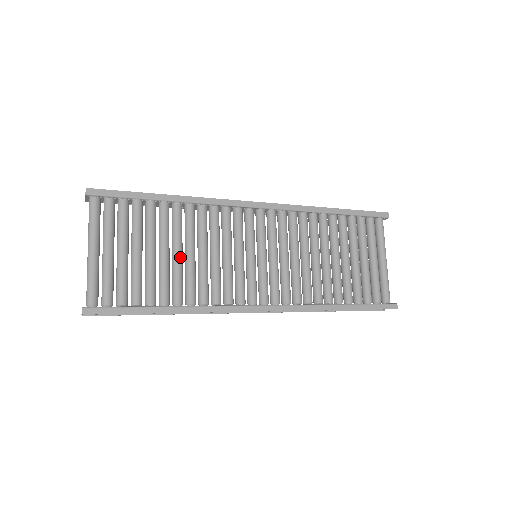
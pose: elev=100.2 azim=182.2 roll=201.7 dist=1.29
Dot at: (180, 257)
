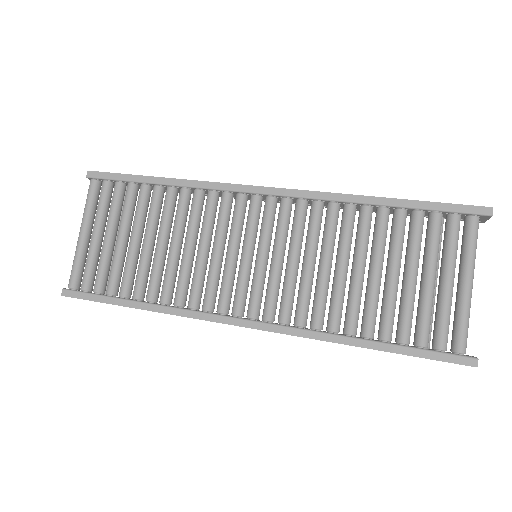
Dot at: (161, 248)
